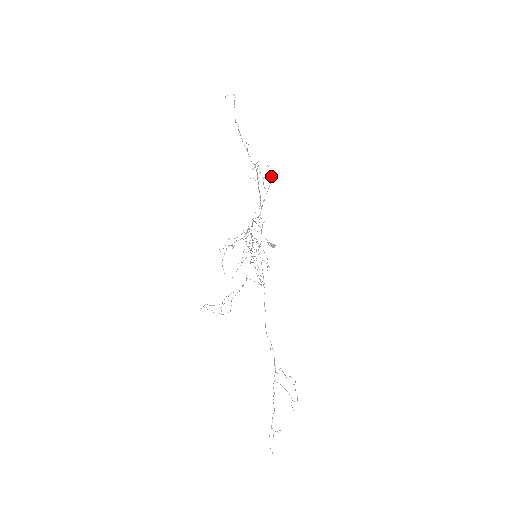
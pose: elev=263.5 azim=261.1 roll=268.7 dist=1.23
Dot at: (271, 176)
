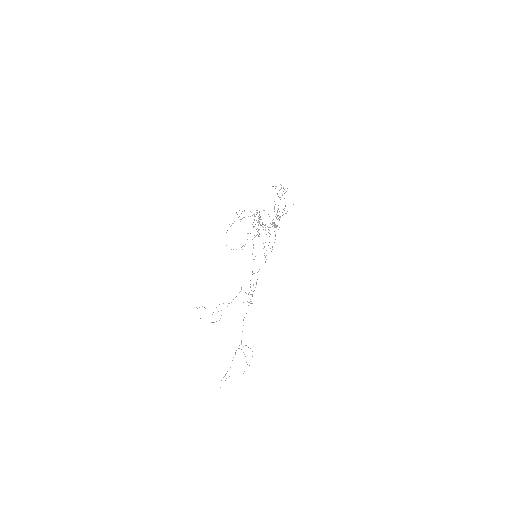
Dot at: occluded
